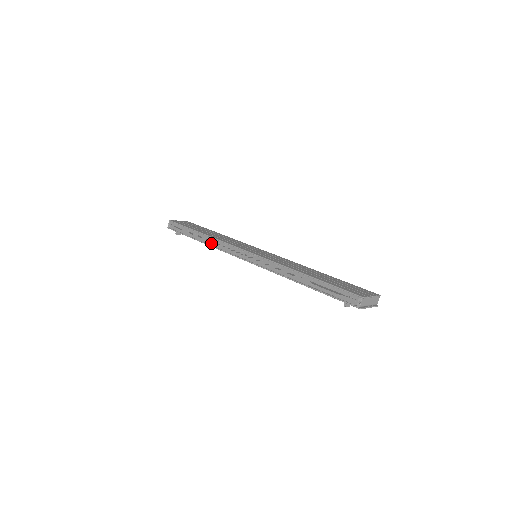
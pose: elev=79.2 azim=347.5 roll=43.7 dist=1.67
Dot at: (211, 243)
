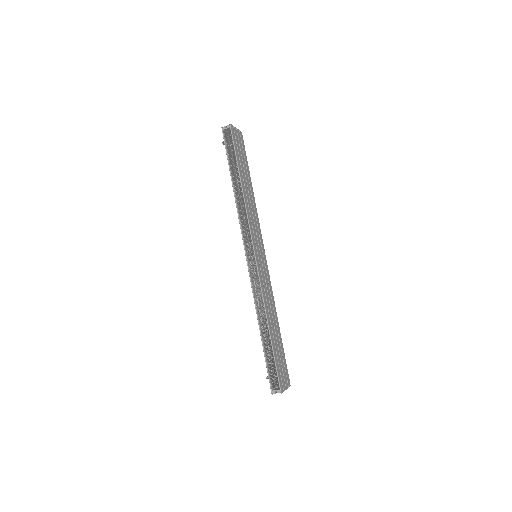
Dot at: (239, 202)
